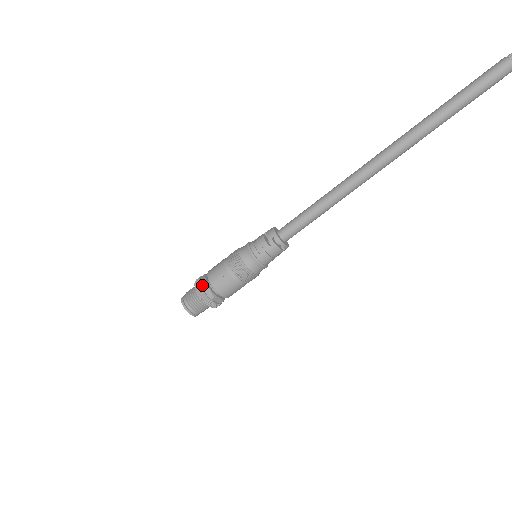
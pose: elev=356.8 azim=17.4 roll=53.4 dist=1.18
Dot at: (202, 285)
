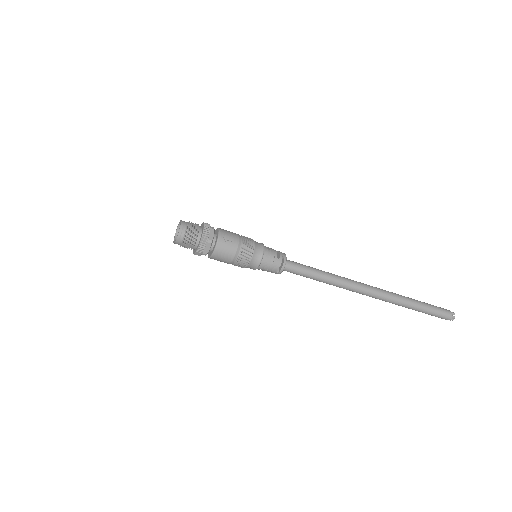
Dot at: (212, 228)
